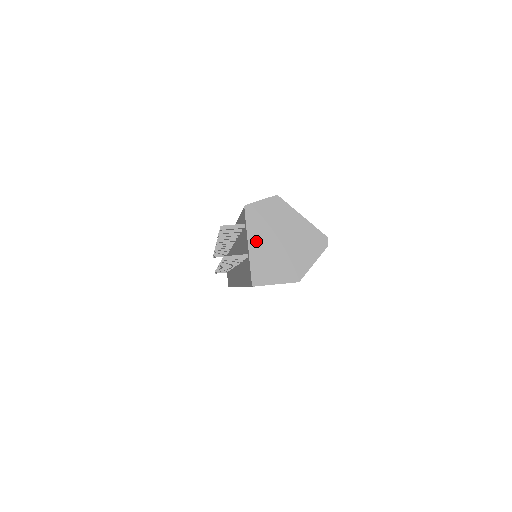
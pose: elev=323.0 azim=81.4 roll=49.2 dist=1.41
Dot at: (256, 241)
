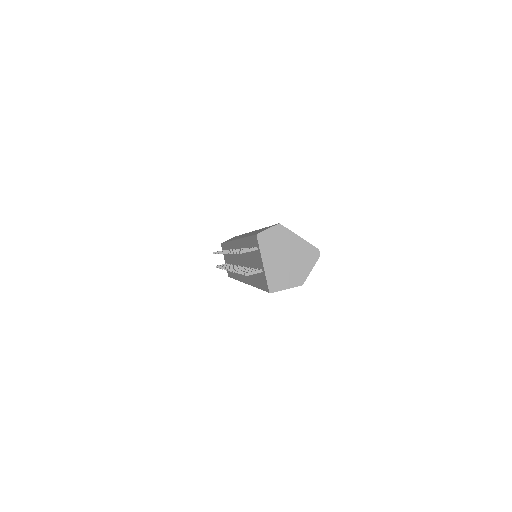
Dot at: (268, 260)
